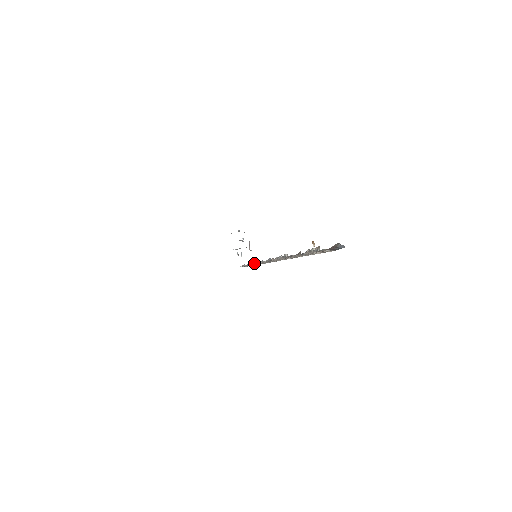
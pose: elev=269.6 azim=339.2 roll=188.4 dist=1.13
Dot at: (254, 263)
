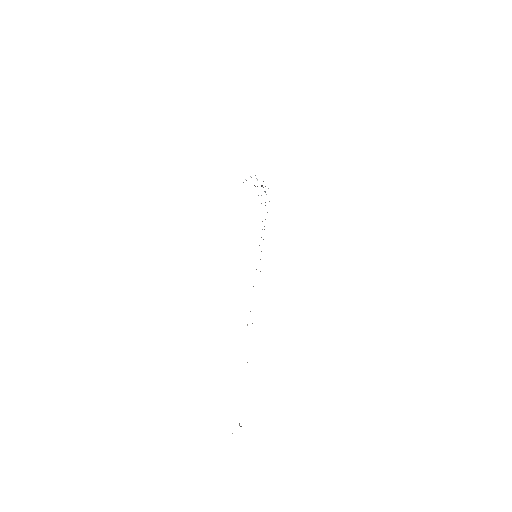
Dot at: occluded
